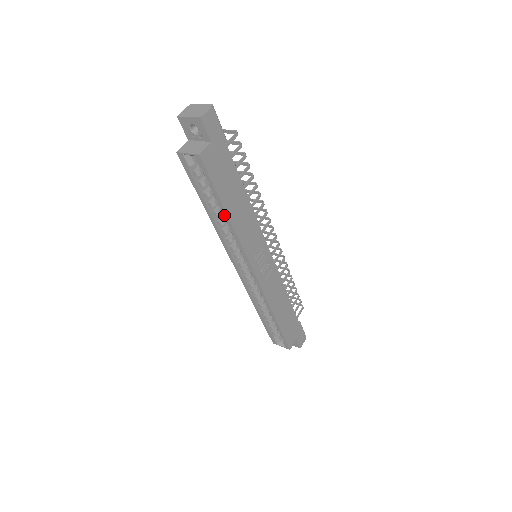
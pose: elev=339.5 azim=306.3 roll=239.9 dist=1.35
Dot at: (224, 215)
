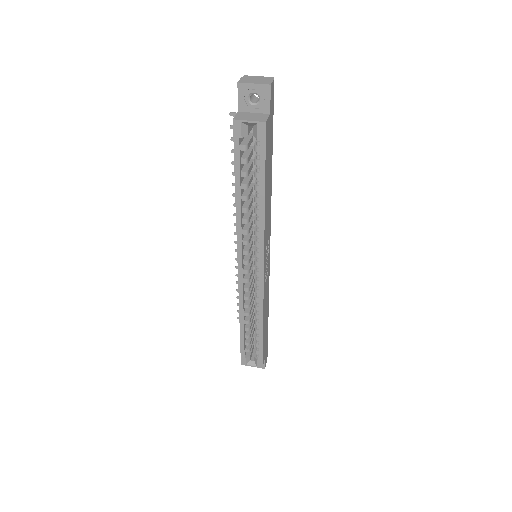
Dot at: (260, 198)
